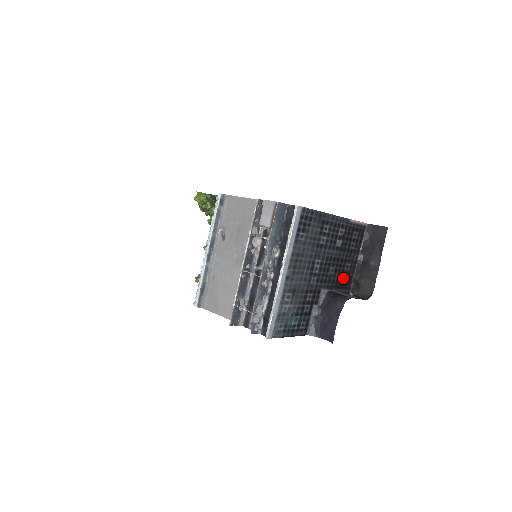
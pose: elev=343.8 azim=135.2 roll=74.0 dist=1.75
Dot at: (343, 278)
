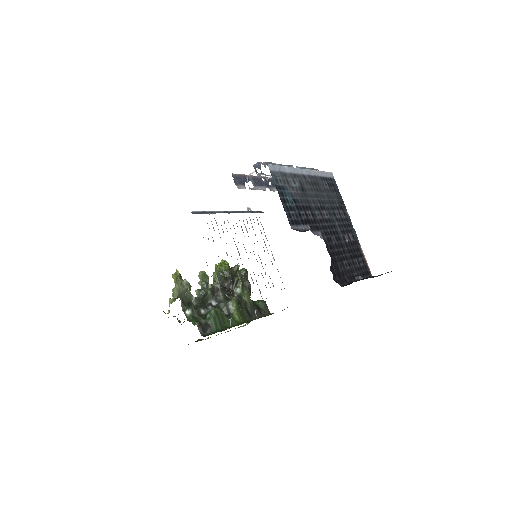
Dot at: (339, 265)
